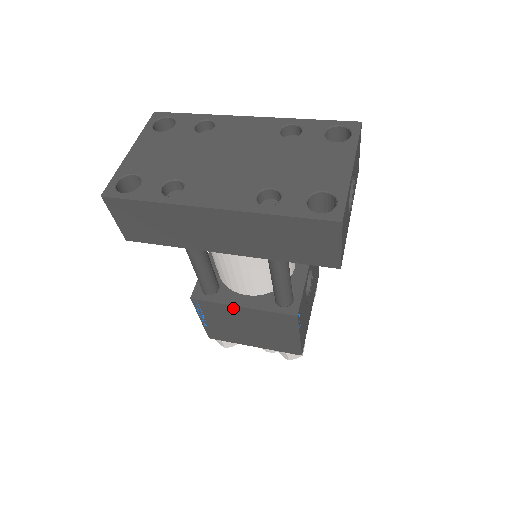
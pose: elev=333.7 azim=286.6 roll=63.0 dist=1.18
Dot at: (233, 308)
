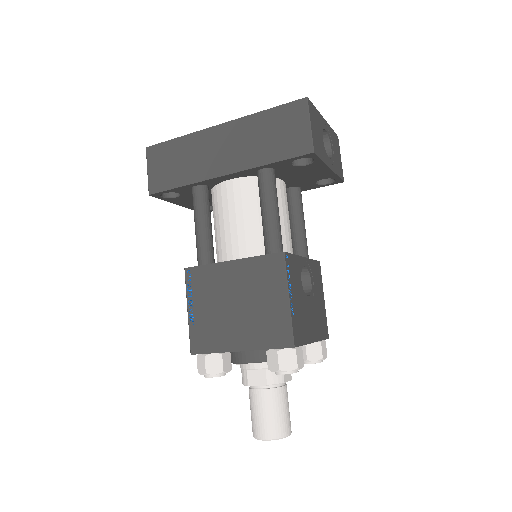
Dot at: (223, 267)
